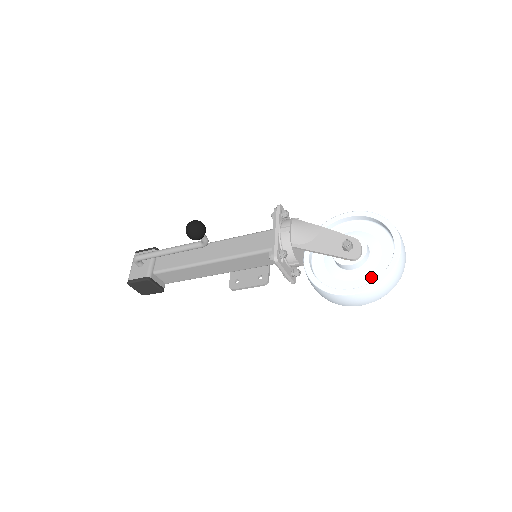
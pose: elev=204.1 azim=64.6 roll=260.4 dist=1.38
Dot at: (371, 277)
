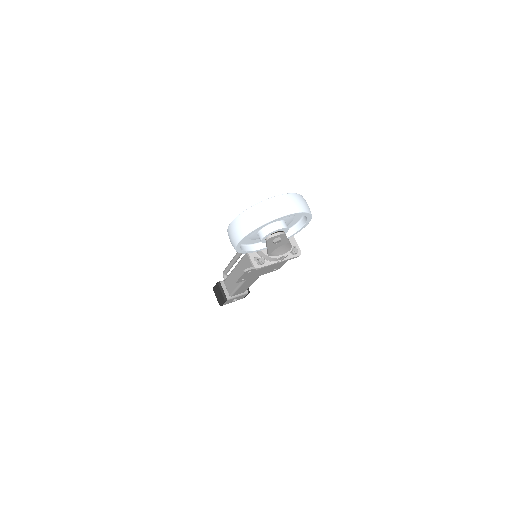
Dot at: occluded
